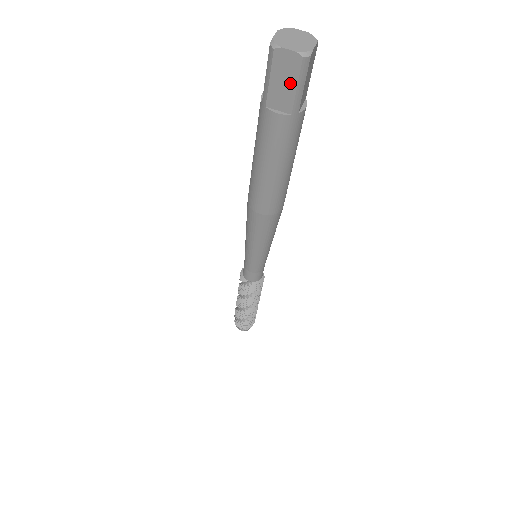
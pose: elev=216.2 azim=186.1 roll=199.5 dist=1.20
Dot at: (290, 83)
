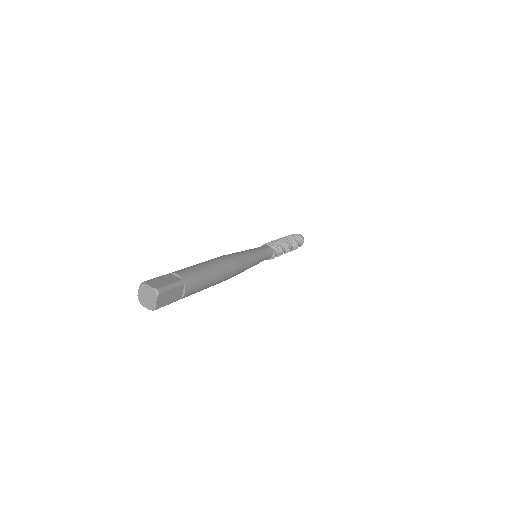
Dot at: occluded
